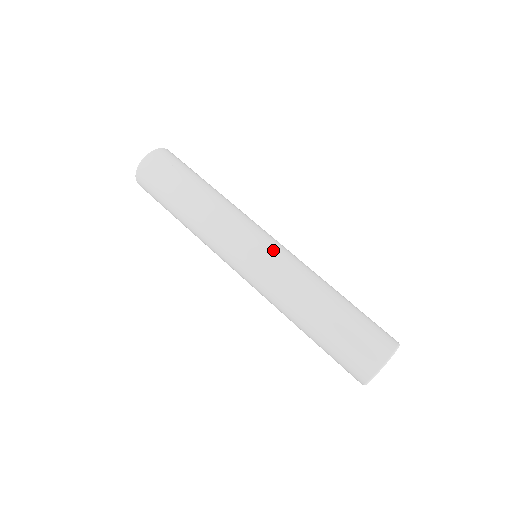
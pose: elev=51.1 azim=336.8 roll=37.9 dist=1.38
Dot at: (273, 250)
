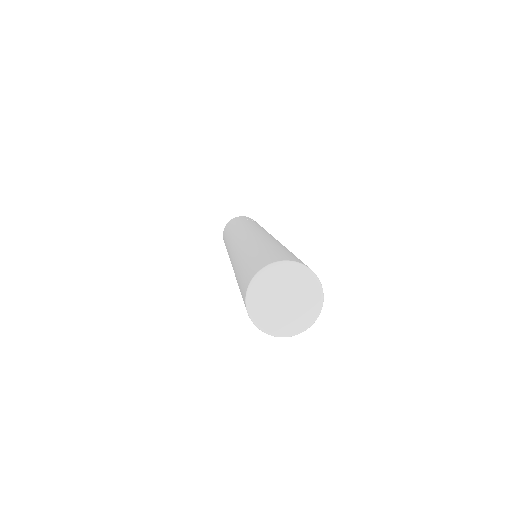
Dot at: (253, 233)
